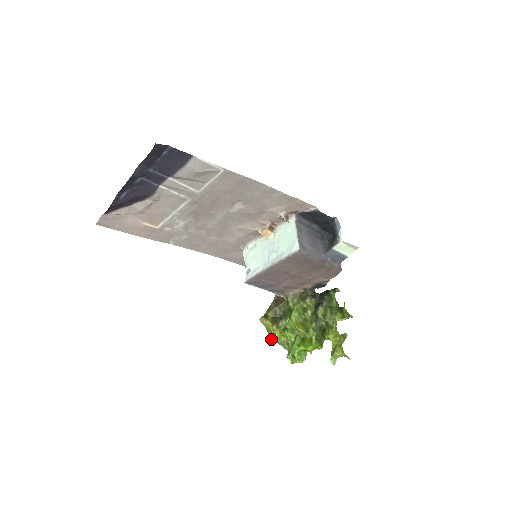
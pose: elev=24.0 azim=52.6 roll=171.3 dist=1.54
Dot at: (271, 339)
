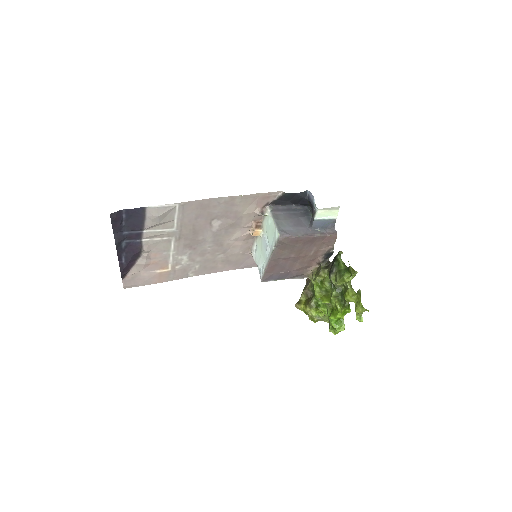
Dot at: (312, 320)
